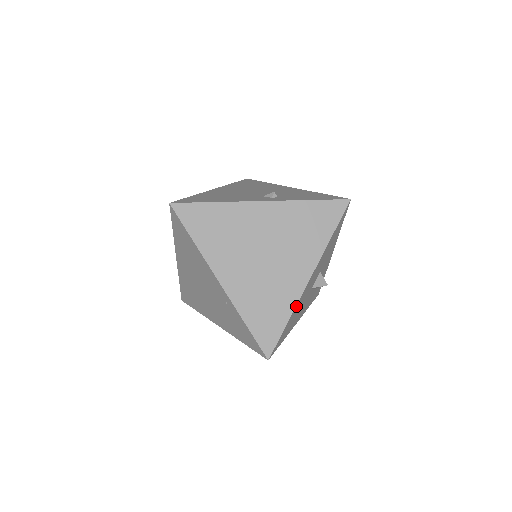
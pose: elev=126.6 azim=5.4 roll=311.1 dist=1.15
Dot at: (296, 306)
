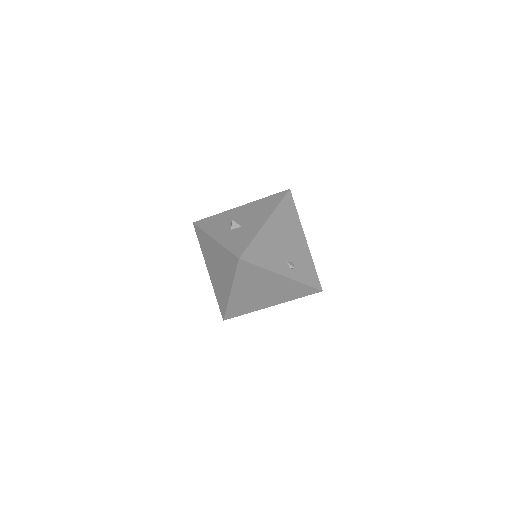
Dot at: (255, 310)
